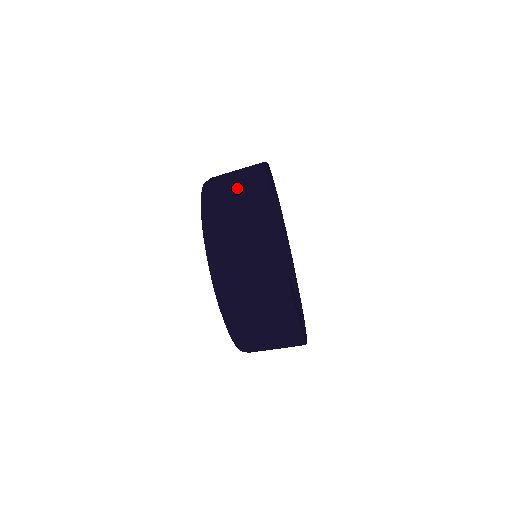
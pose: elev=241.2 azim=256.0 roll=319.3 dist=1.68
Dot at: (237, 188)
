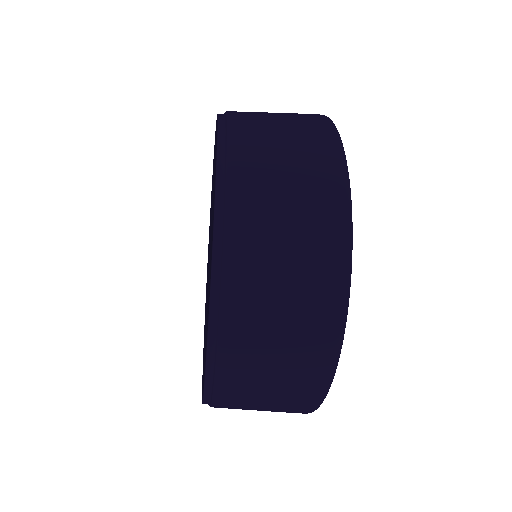
Dot at: (282, 116)
